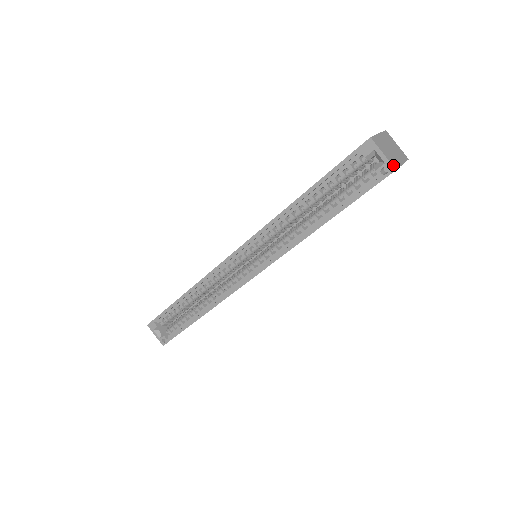
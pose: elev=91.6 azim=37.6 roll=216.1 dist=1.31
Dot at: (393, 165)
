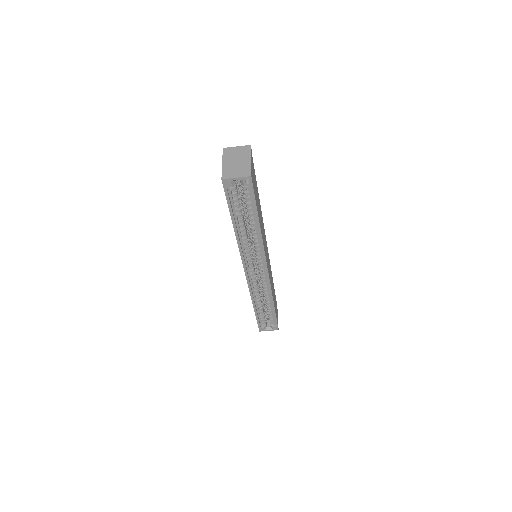
Dot at: (247, 176)
